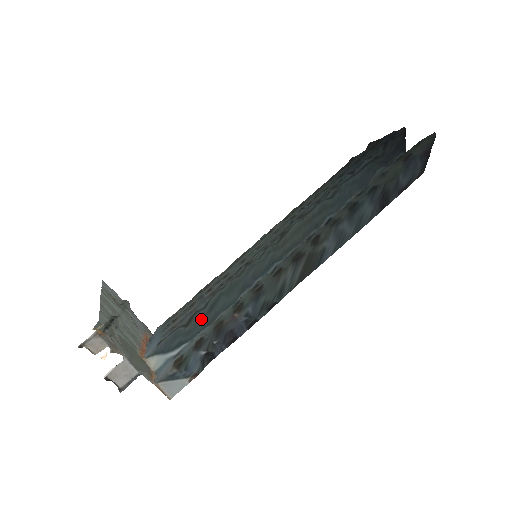
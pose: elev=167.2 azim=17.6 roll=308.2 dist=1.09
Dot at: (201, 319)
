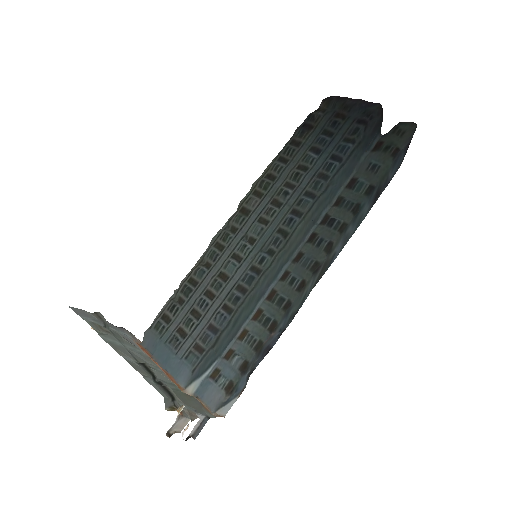
Dot at: (226, 336)
